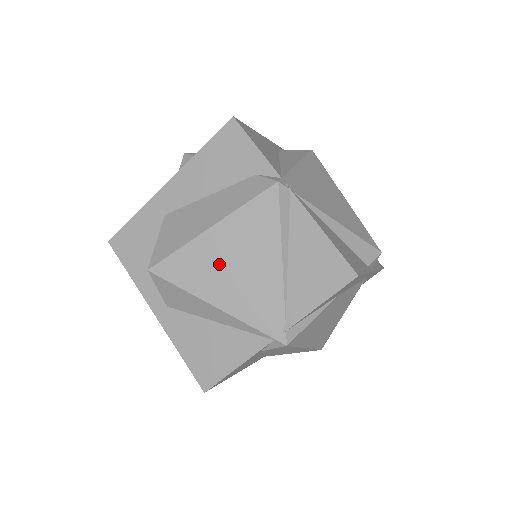
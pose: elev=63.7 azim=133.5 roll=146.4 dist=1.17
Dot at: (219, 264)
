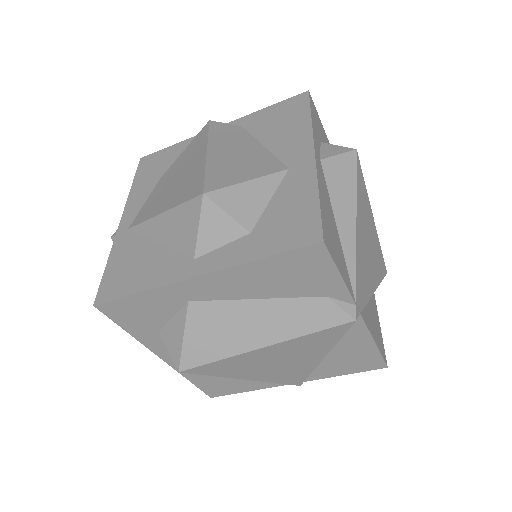
Dot at: (262, 363)
